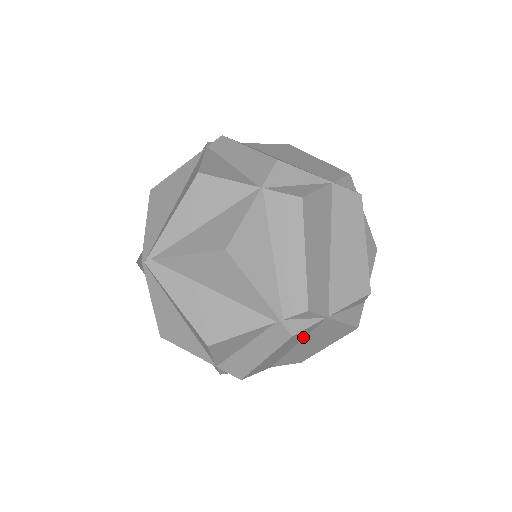
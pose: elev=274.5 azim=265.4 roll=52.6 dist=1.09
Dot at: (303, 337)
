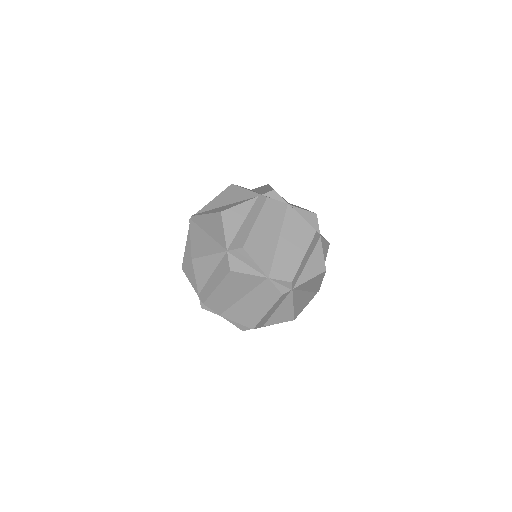
Dot at: (280, 226)
